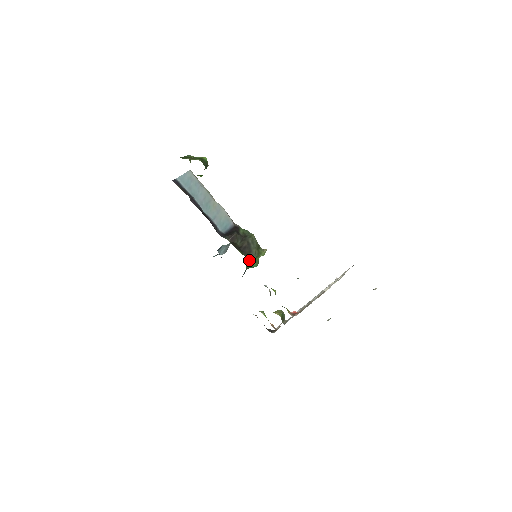
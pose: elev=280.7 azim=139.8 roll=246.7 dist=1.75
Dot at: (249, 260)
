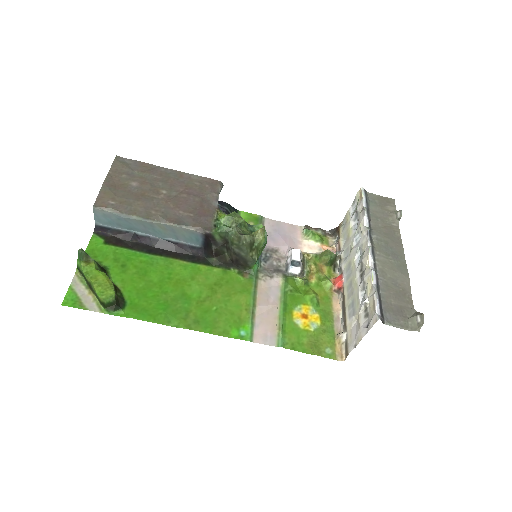
Dot at: (252, 268)
